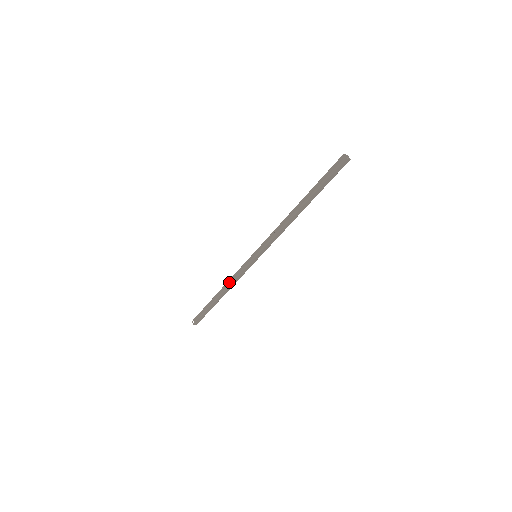
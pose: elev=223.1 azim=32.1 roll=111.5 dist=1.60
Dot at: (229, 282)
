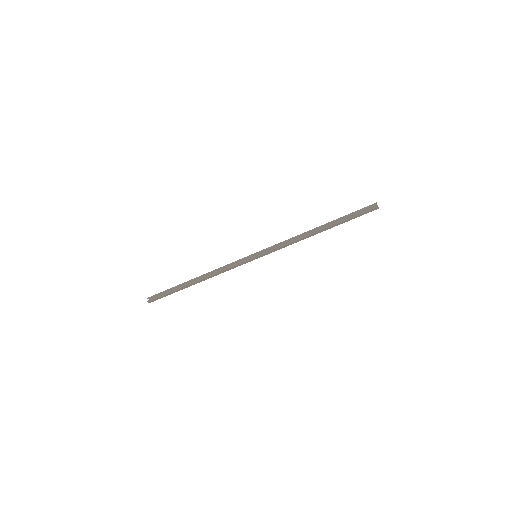
Dot at: (213, 271)
